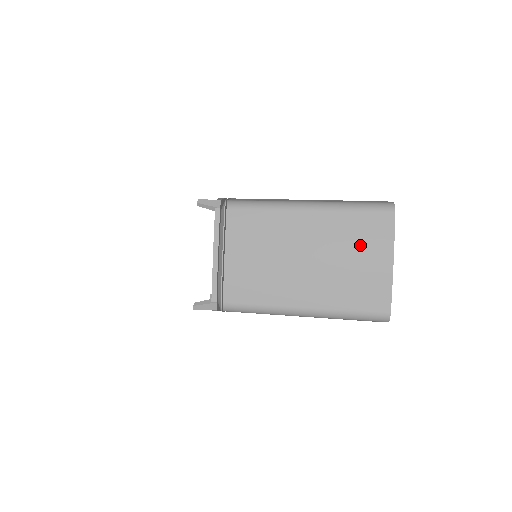
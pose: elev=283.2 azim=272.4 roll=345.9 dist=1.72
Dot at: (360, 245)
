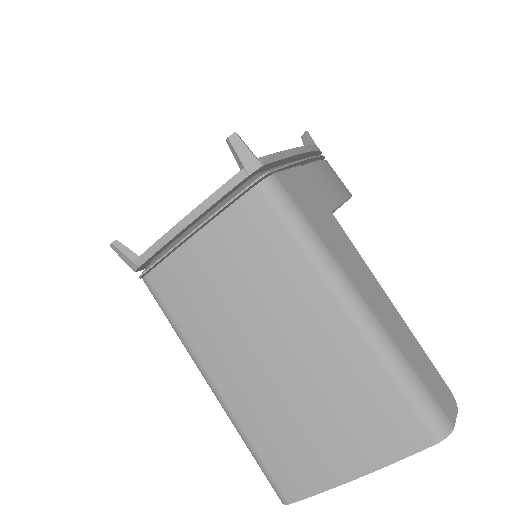
Dot at: (347, 417)
